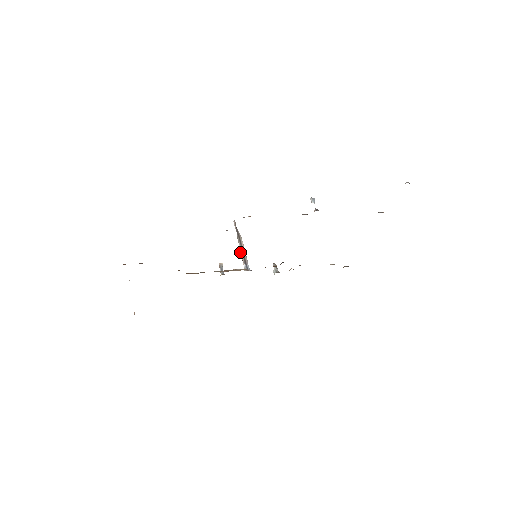
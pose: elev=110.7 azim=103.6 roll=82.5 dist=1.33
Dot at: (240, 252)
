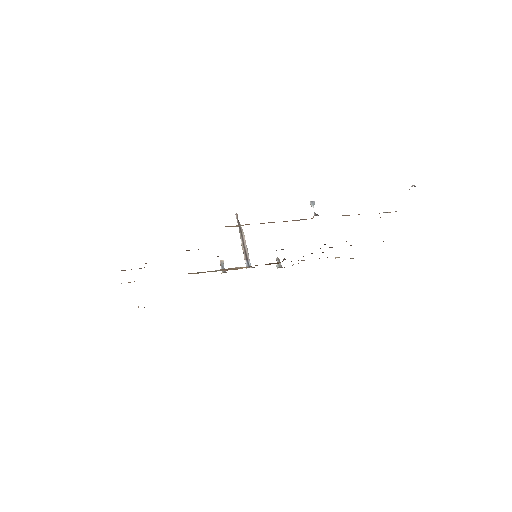
Dot at: (242, 248)
